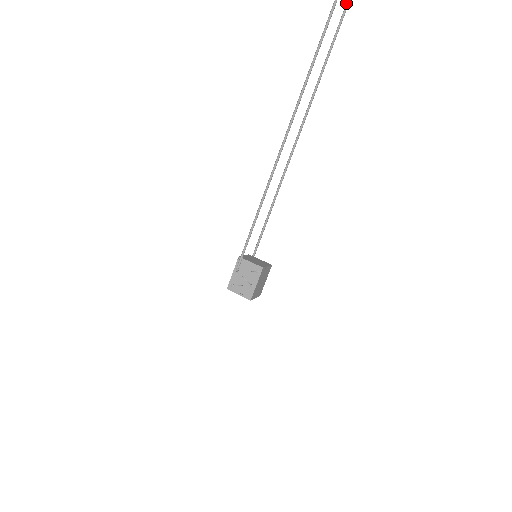
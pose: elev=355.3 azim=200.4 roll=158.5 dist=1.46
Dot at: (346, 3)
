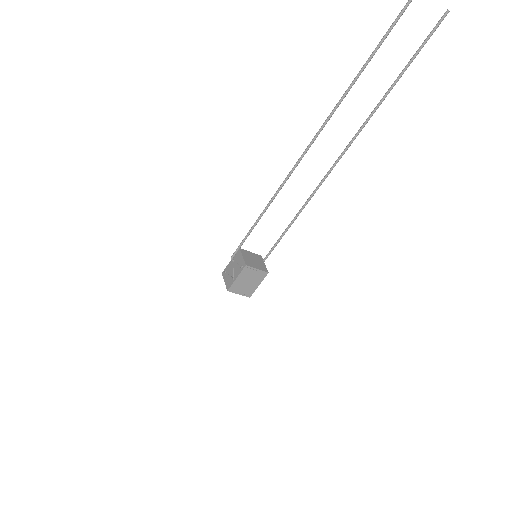
Dot at: occluded
